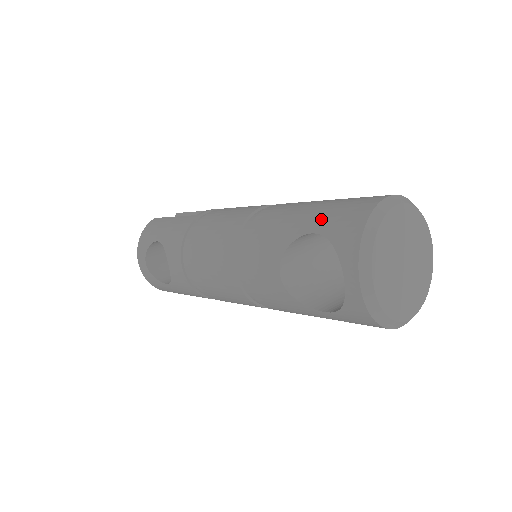
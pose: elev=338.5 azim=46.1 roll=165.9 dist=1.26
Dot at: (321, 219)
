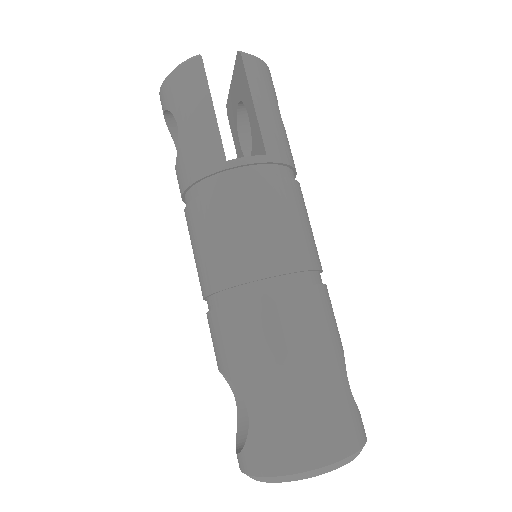
Dot at: (263, 413)
